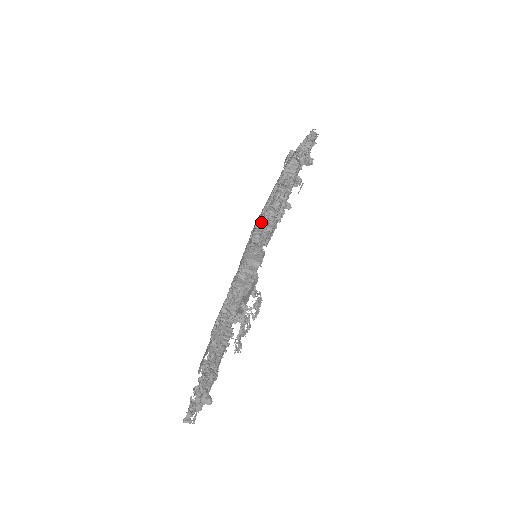
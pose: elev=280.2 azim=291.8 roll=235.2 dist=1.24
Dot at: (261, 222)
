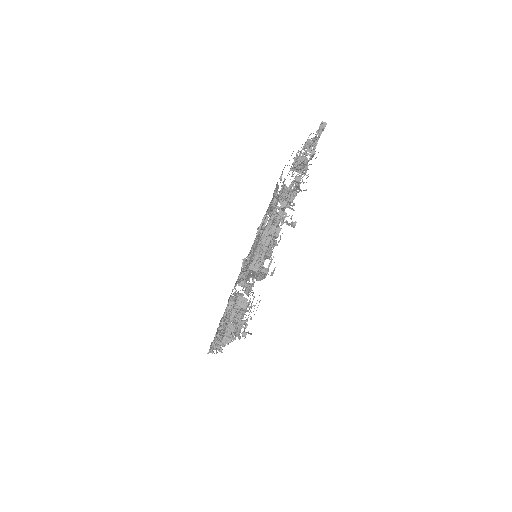
Dot at: (236, 316)
